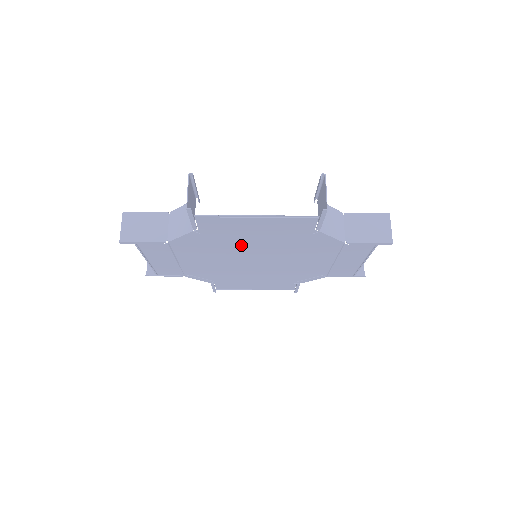
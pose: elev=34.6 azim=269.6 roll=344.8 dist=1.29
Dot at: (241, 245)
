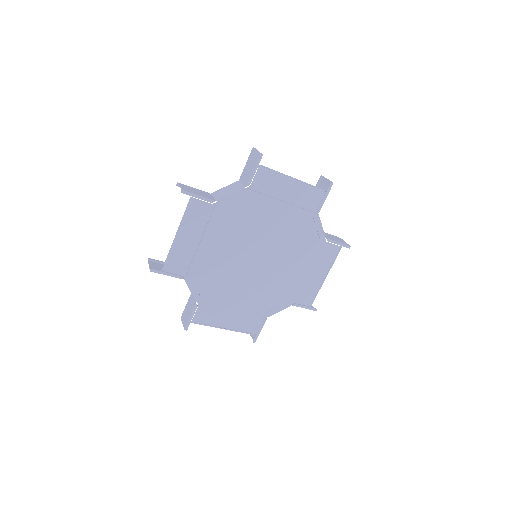
Dot at: (262, 224)
